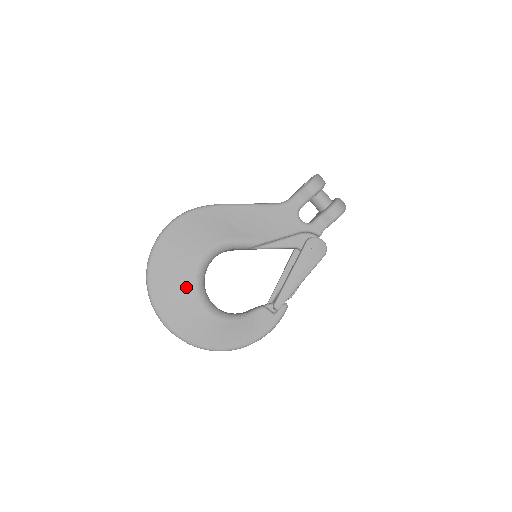
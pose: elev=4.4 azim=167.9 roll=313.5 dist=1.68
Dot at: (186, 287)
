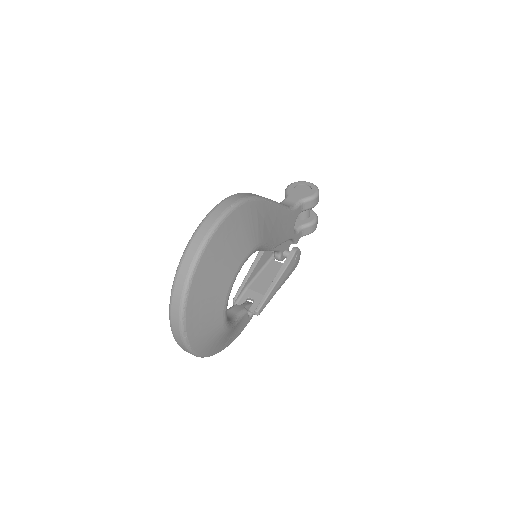
Dot at: (221, 294)
